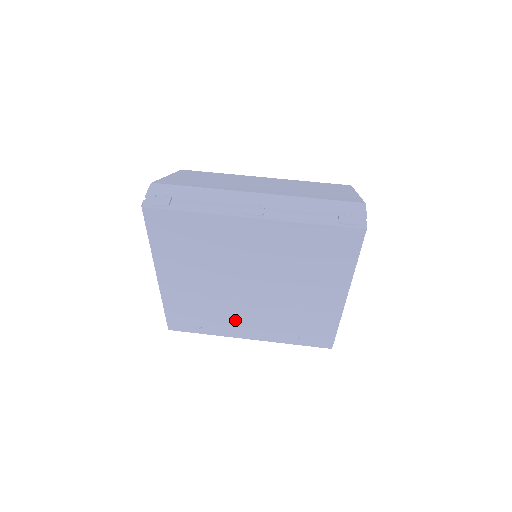
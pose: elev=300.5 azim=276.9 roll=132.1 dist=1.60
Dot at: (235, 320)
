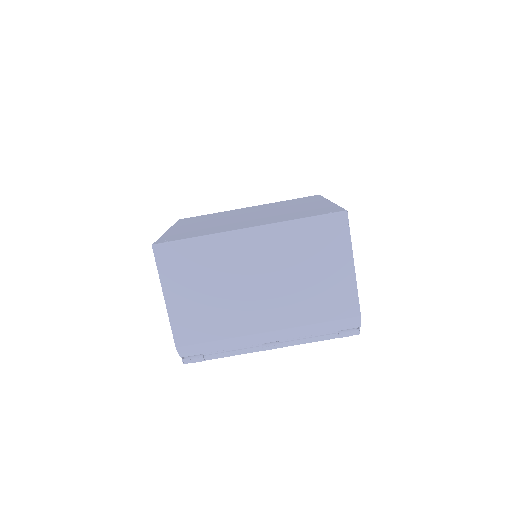
Dot at: occluded
